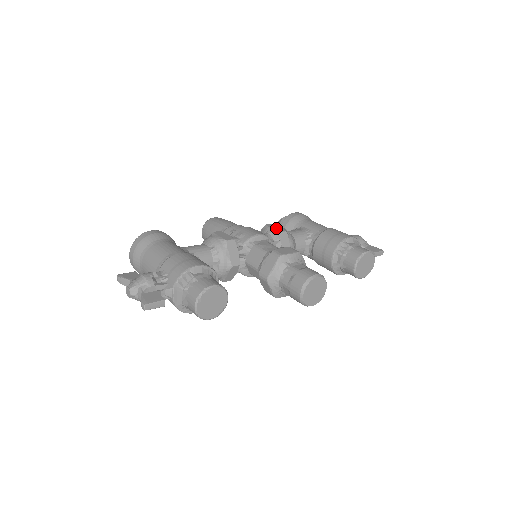
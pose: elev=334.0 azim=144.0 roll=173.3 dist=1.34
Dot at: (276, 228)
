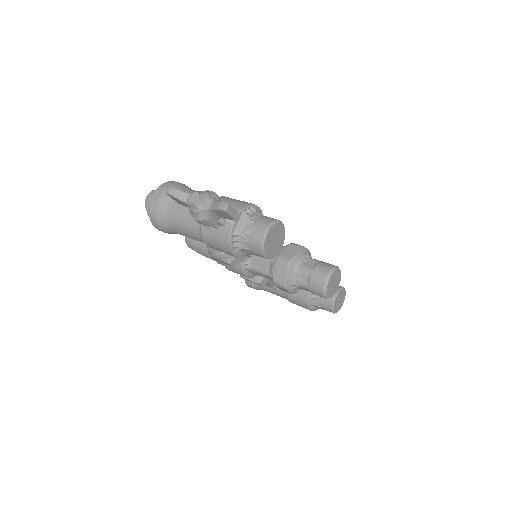
Dot at: occluded
